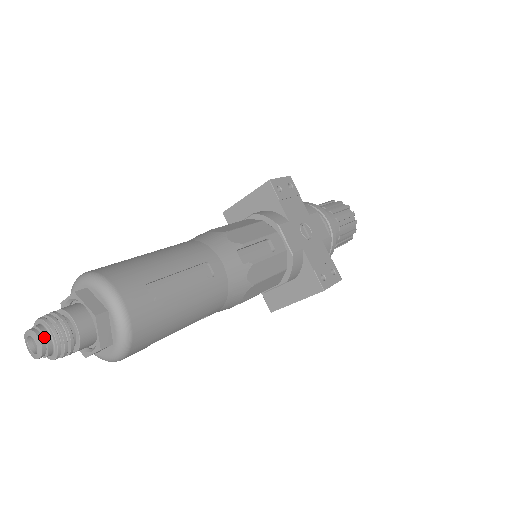
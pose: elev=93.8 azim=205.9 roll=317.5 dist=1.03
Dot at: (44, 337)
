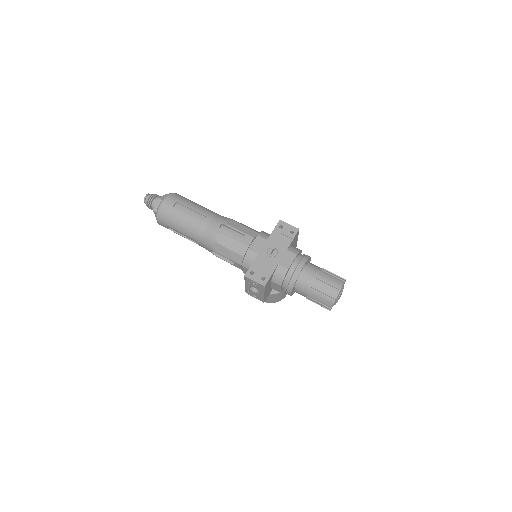
Dot at: (148, 196)
